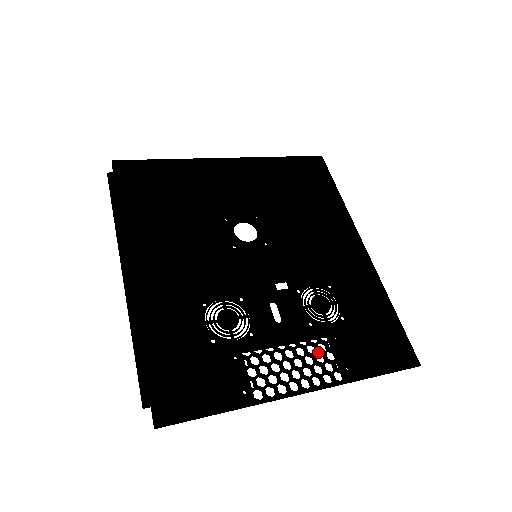
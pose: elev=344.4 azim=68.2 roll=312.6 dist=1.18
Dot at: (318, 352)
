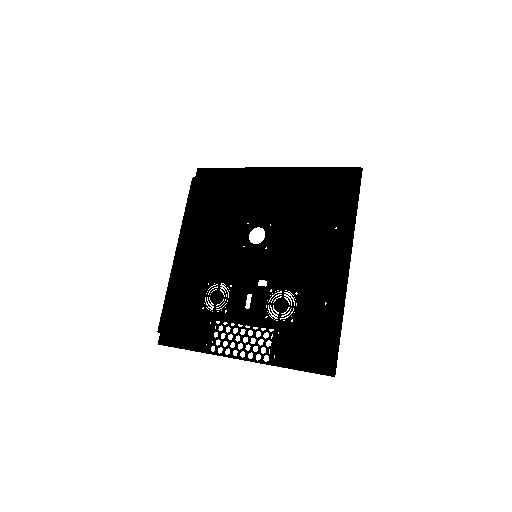
Dot at: (260, 338)
